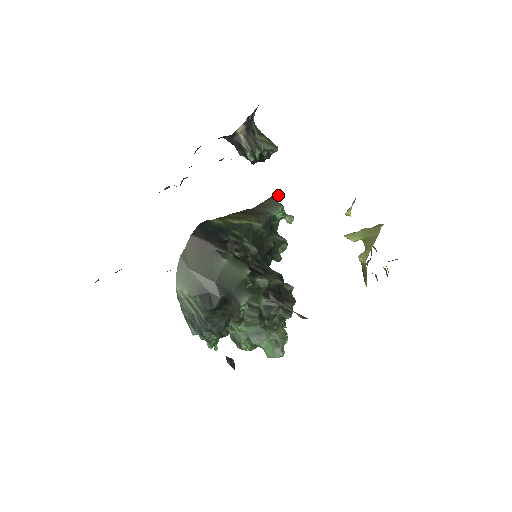
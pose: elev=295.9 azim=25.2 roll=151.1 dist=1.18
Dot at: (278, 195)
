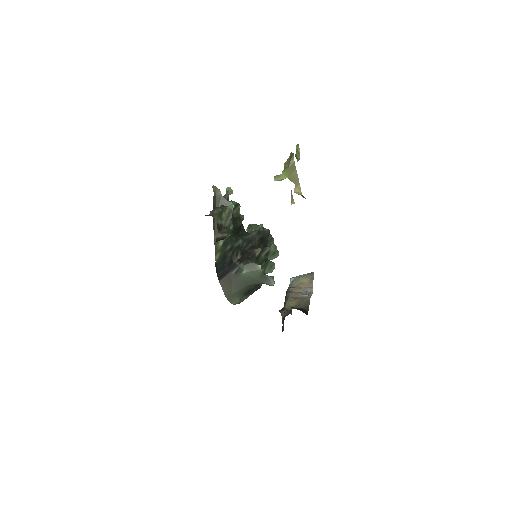
Dot at: (220, 194)
